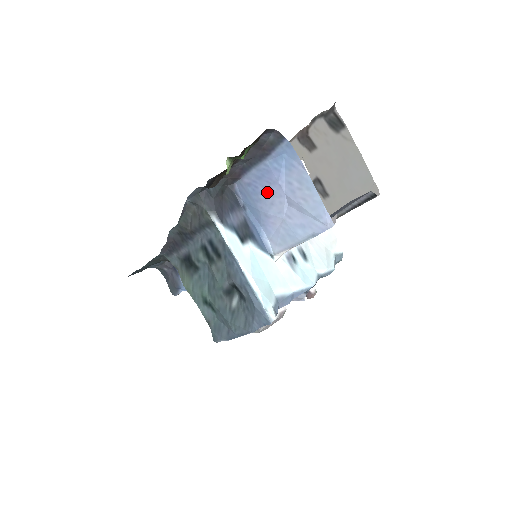
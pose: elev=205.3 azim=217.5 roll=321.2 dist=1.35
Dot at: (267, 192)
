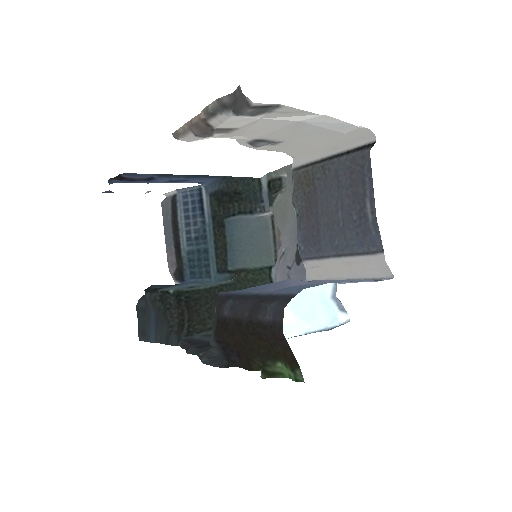
Dot at: occluded
